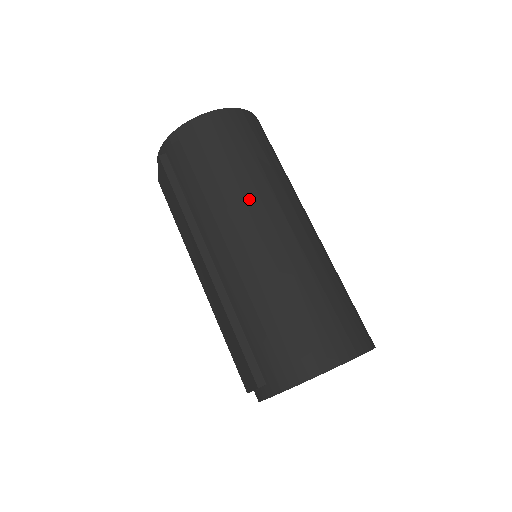
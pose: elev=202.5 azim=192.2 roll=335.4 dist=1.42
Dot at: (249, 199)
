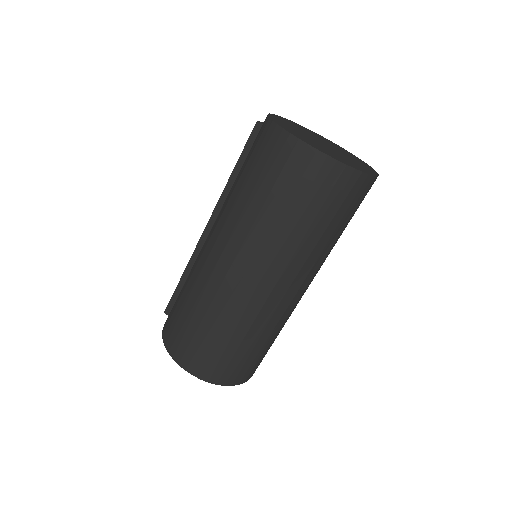
Dot at: (239, 231)
